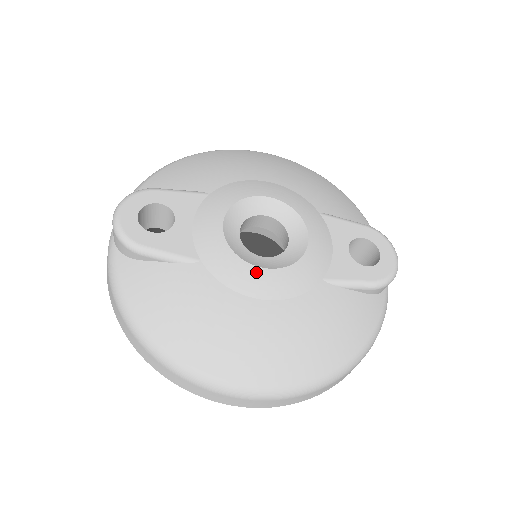
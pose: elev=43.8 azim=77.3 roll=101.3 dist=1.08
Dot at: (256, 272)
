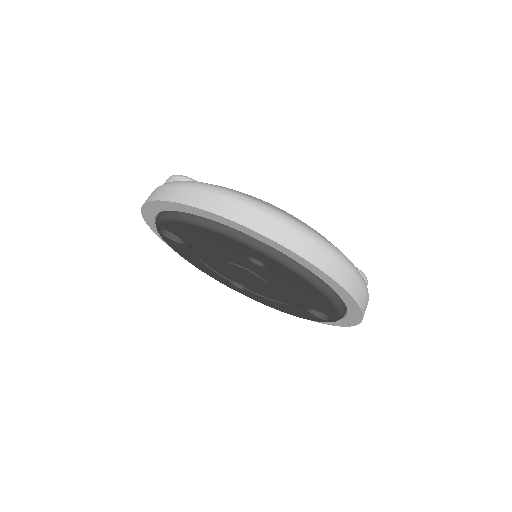
Dot at: occluded
